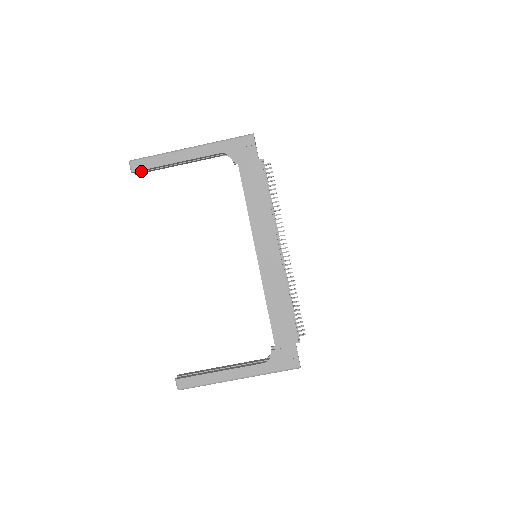
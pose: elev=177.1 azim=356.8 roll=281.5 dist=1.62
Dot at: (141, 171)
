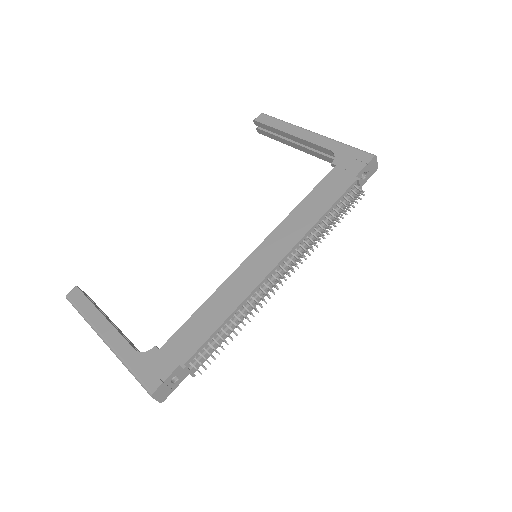
Dot at: (262, 127)
